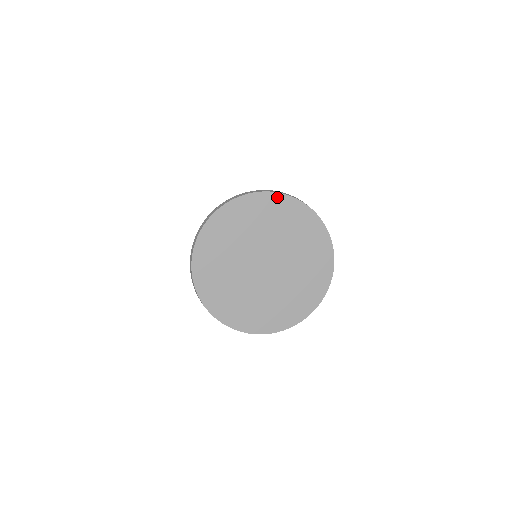
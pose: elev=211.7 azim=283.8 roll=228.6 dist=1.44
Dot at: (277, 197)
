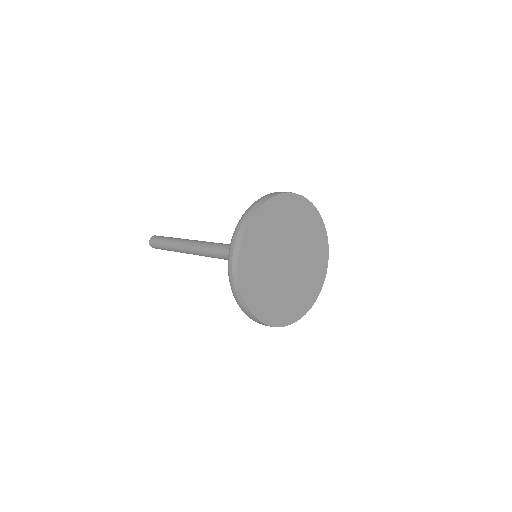
Dot at: (314, 210)
